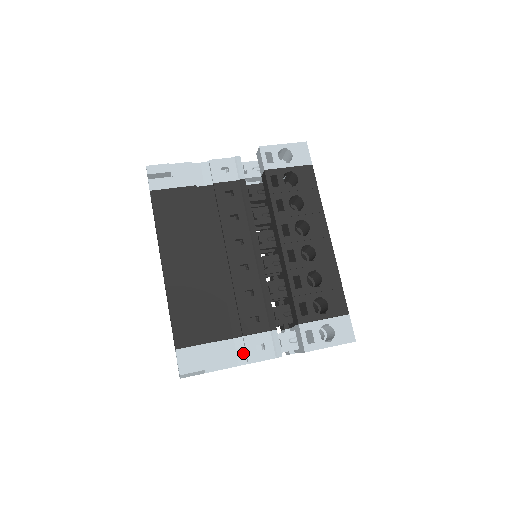
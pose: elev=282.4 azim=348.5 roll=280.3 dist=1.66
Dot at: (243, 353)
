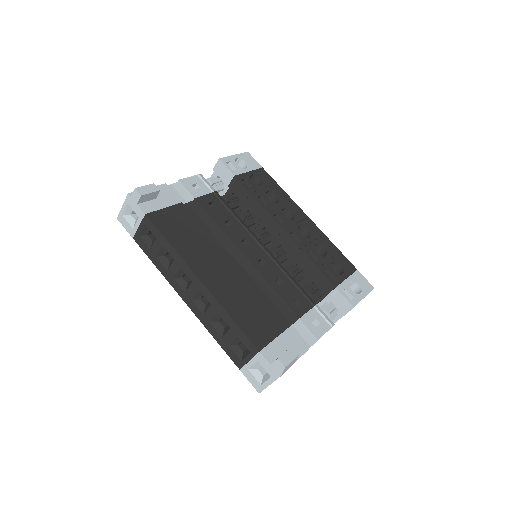
Dot at: (307, 334)
